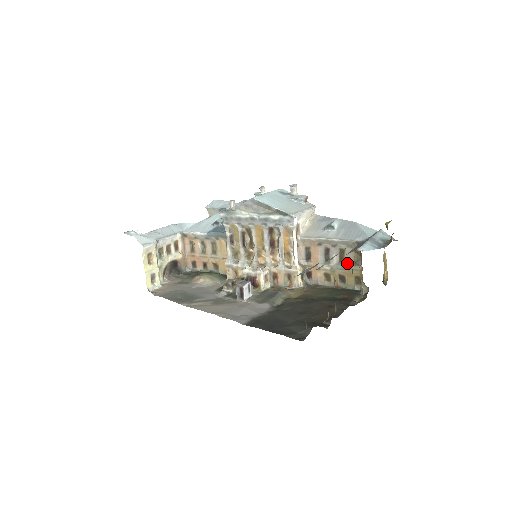
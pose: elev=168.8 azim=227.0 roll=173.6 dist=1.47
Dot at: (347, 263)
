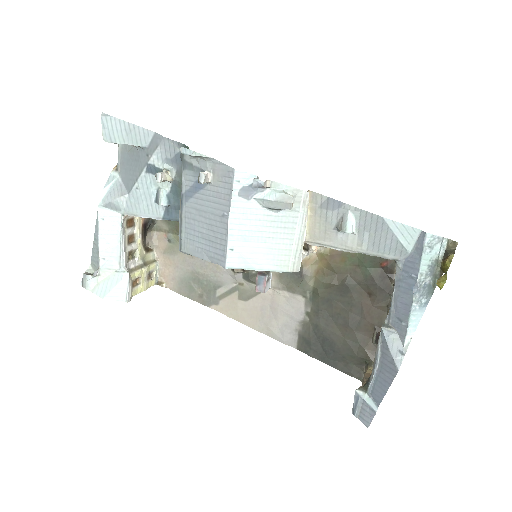
Dot at: occluded
